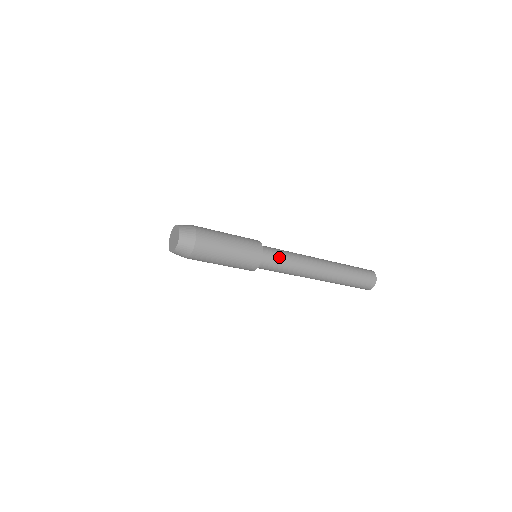
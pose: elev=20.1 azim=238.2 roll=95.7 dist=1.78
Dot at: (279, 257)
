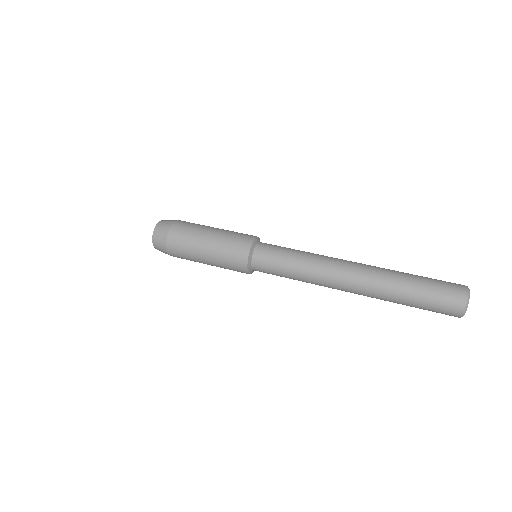
Dot at: (275, 273)
